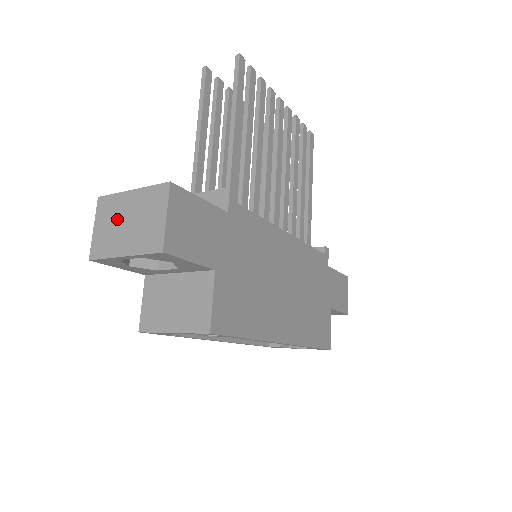
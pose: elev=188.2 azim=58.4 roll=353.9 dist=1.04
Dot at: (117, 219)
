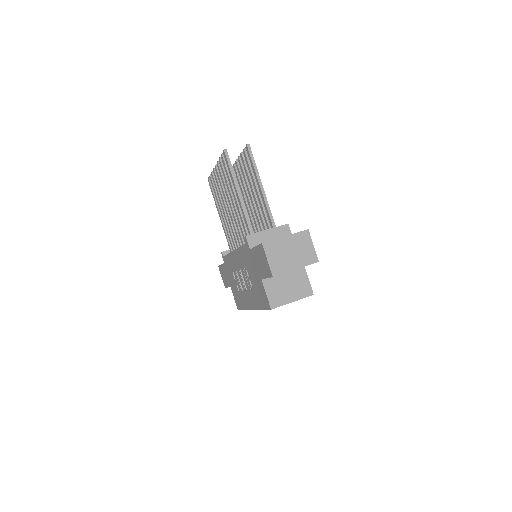
Dot at: (283, 252)
